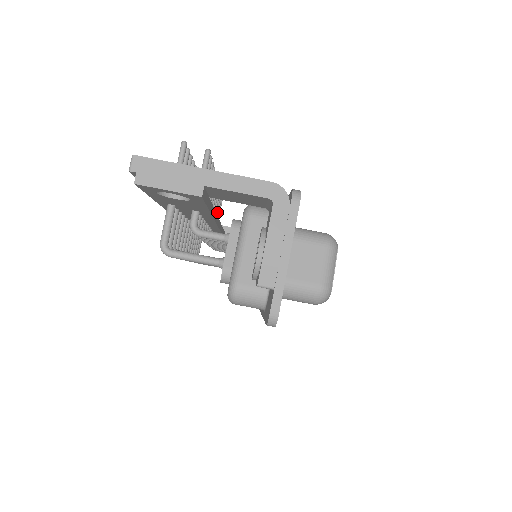
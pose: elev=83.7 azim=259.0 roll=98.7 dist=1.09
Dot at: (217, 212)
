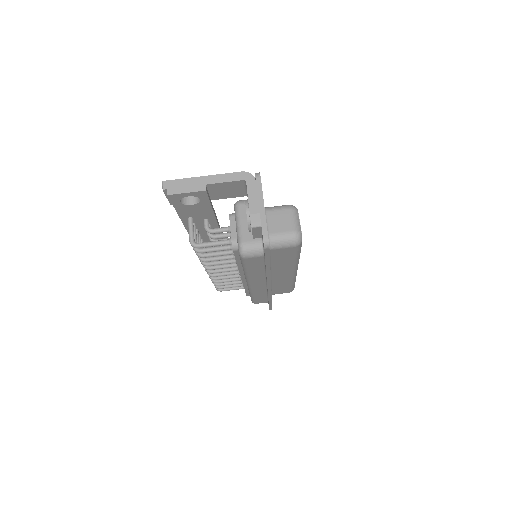
Dot at: occluded
